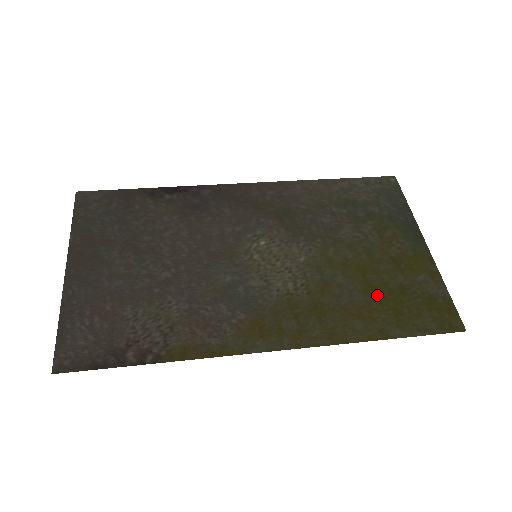
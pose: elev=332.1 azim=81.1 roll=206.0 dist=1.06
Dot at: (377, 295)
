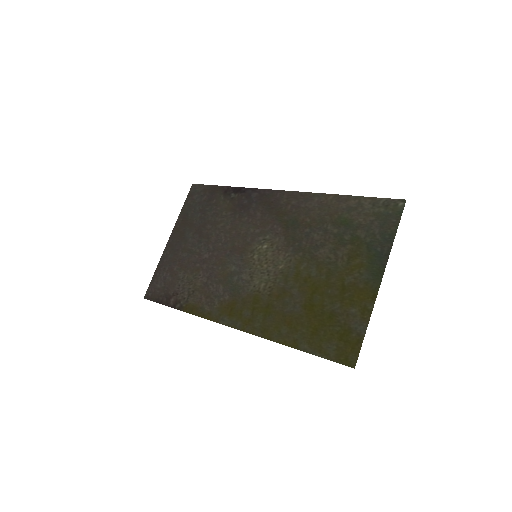
Dot at: (311, 313)
